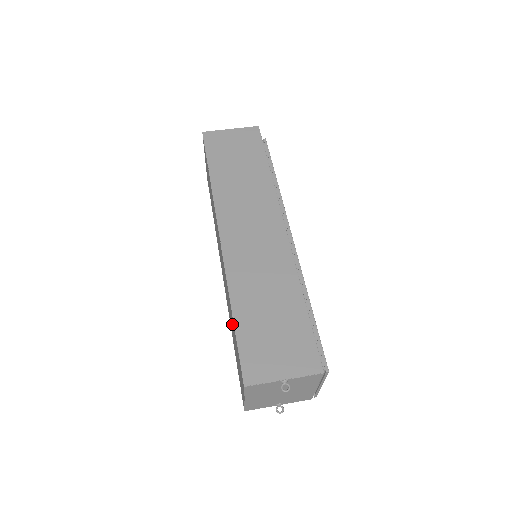
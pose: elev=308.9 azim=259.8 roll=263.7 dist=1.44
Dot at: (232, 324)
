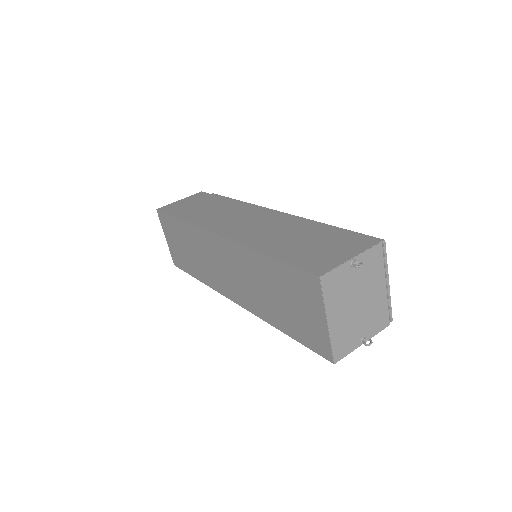
Dot at: (270, 282)
